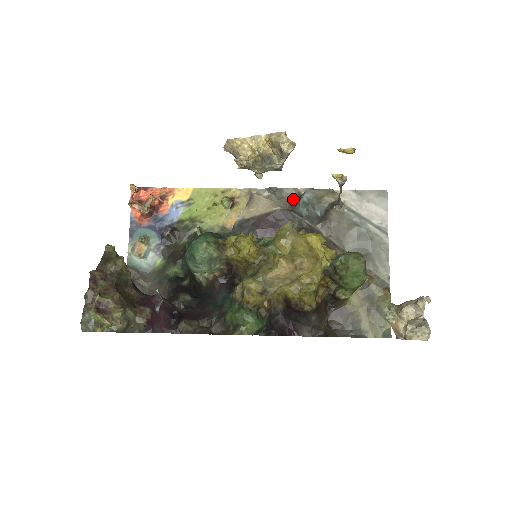
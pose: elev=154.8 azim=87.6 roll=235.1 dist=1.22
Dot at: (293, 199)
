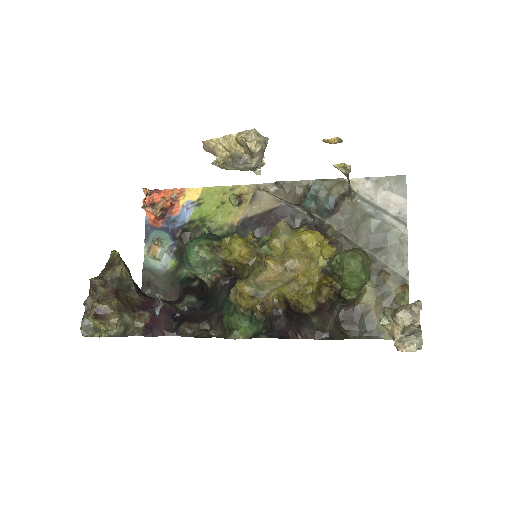
Dot at: (302, 192)
